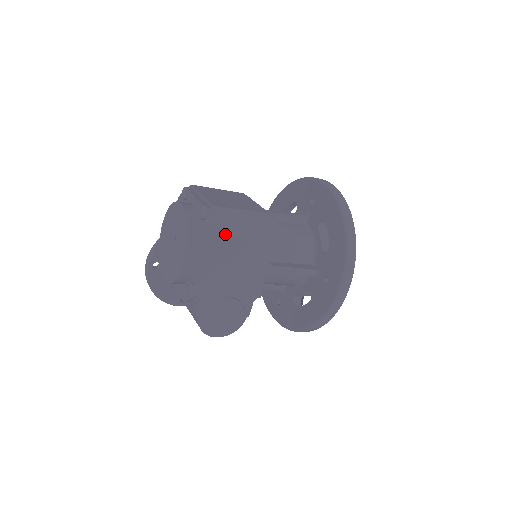
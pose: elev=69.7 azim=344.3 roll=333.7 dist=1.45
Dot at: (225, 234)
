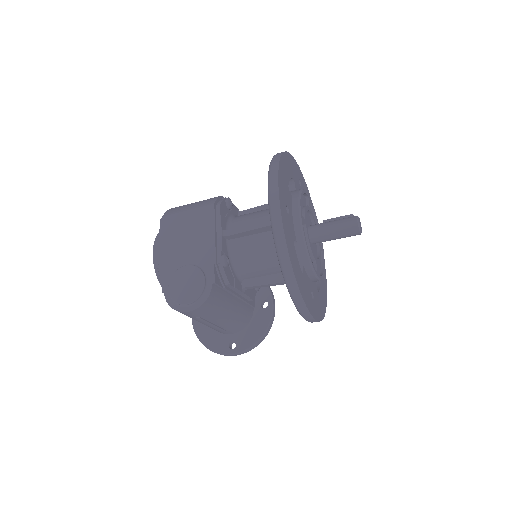
Dot at: (170, 214)
